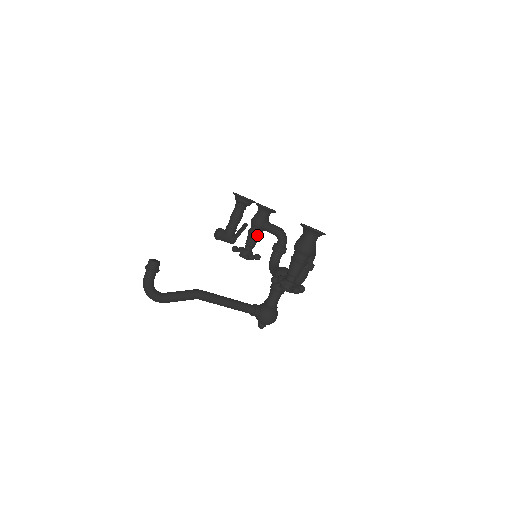
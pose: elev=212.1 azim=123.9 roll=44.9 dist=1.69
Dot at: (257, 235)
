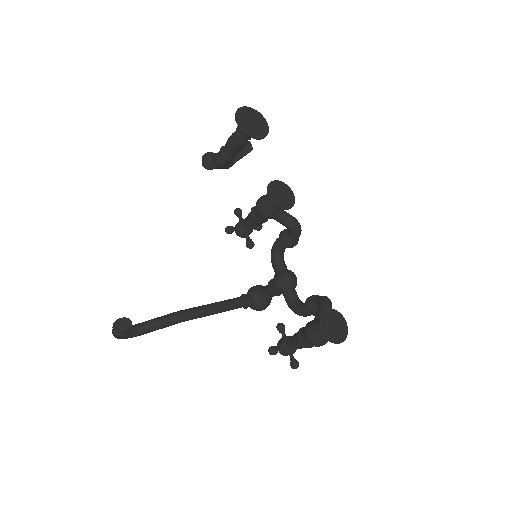
Dot at: (262, 223)
